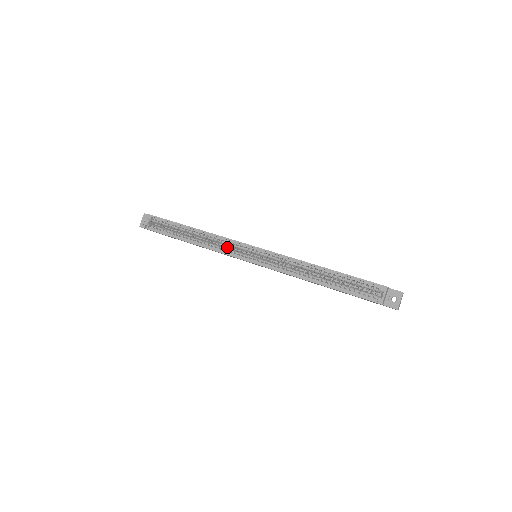
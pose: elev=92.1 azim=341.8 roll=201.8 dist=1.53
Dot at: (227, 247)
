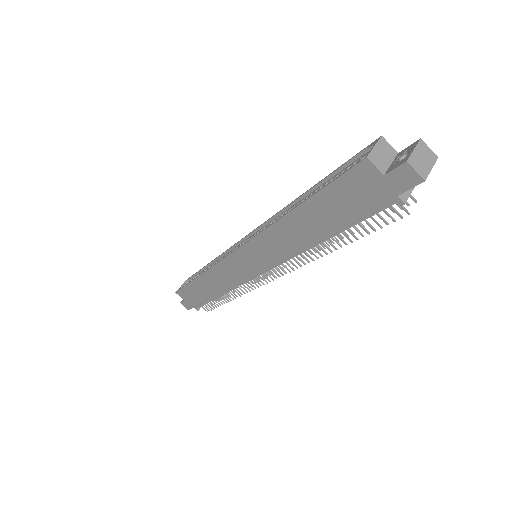
Dot at: occluded
